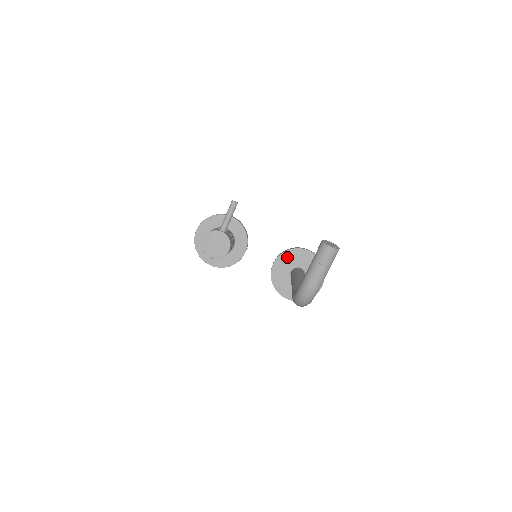
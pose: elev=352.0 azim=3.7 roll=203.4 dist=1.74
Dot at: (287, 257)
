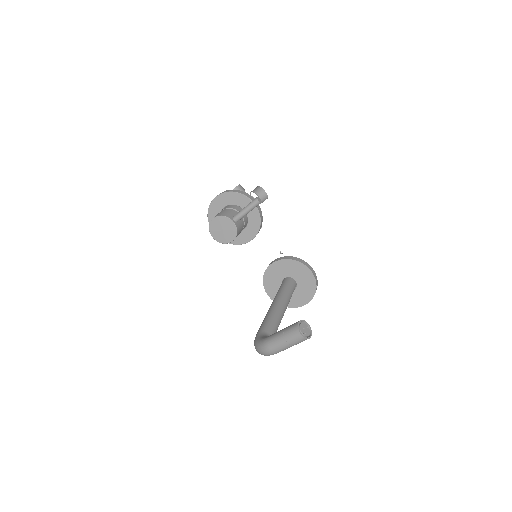
Dot at: (287, 265)
